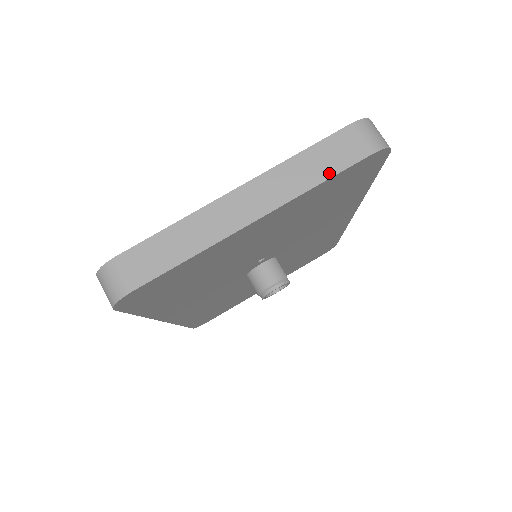
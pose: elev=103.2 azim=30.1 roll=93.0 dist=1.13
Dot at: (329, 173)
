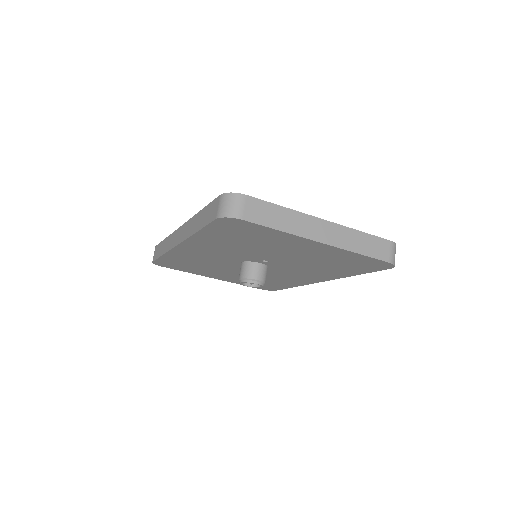
Dot at: (367, 253)
